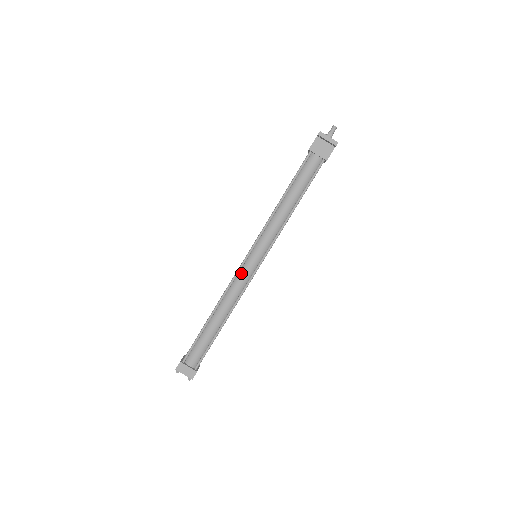
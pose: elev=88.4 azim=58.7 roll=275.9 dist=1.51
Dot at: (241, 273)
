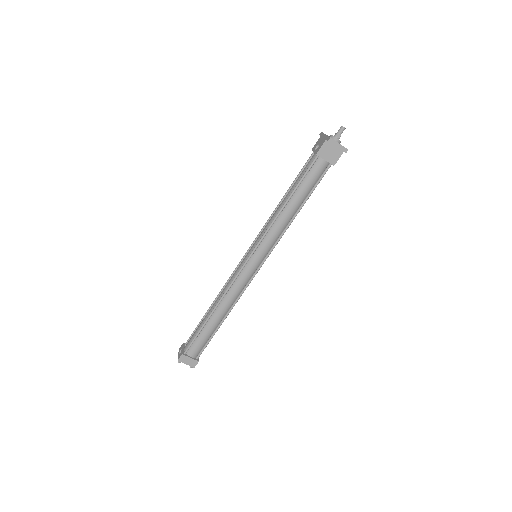
Dot at: (242, 274)
